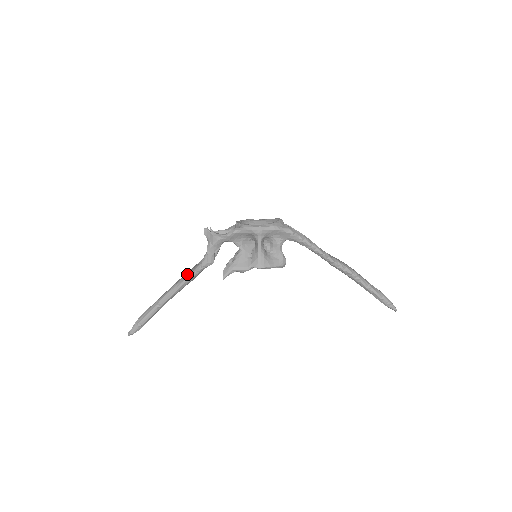
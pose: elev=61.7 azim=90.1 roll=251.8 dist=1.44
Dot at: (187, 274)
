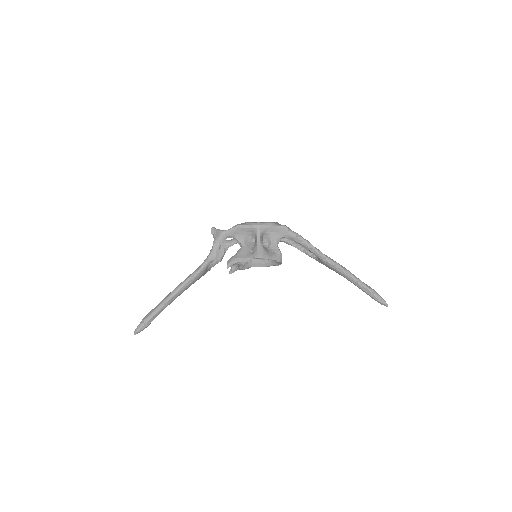
Dot at: (194, 271)
